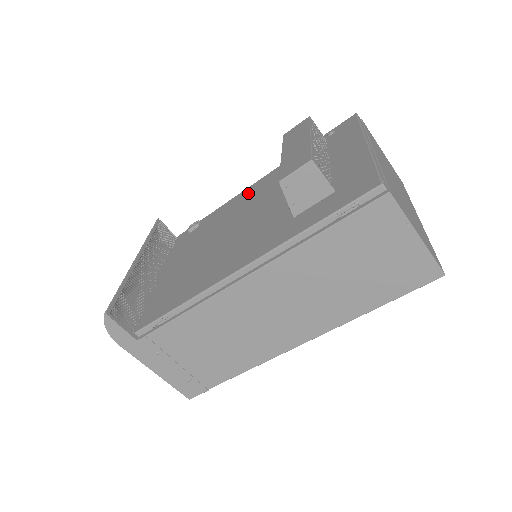
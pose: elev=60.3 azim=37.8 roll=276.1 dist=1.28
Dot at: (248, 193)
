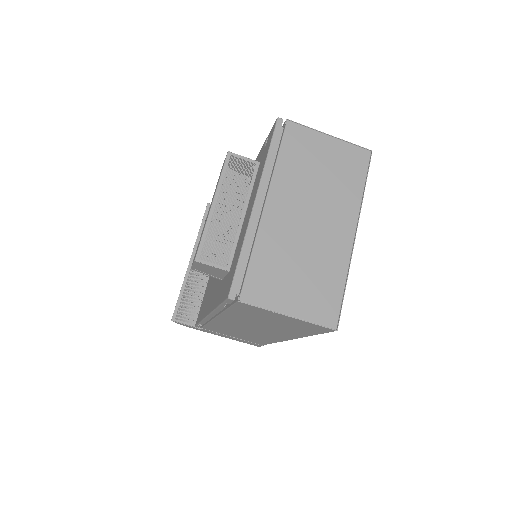
Dot at: occluded
